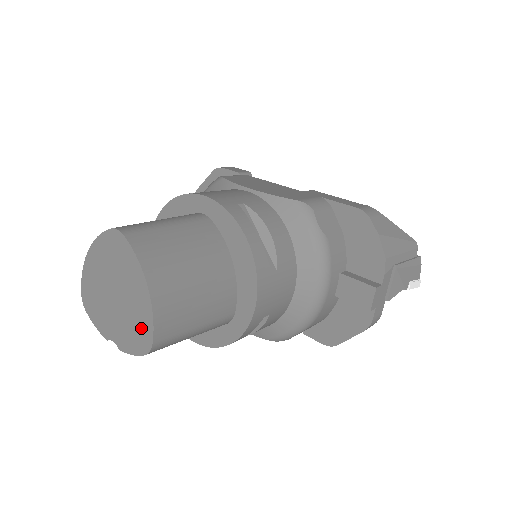
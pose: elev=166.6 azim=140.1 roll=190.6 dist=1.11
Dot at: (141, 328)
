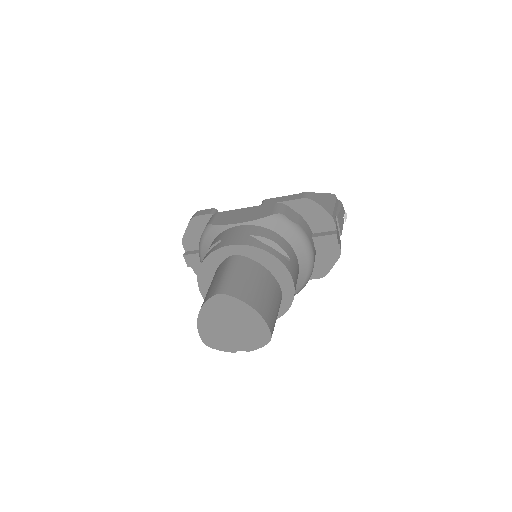
Dot at: (260, 332)
